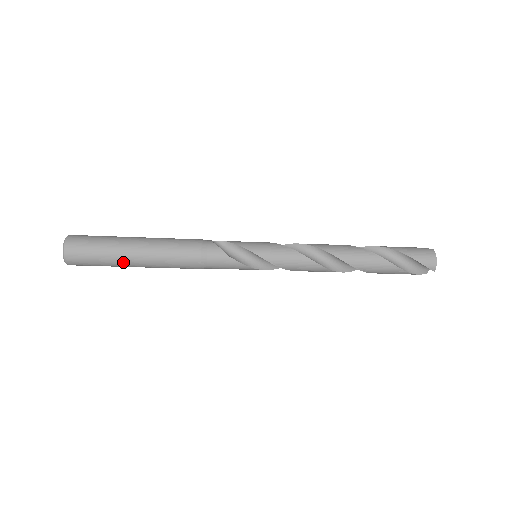
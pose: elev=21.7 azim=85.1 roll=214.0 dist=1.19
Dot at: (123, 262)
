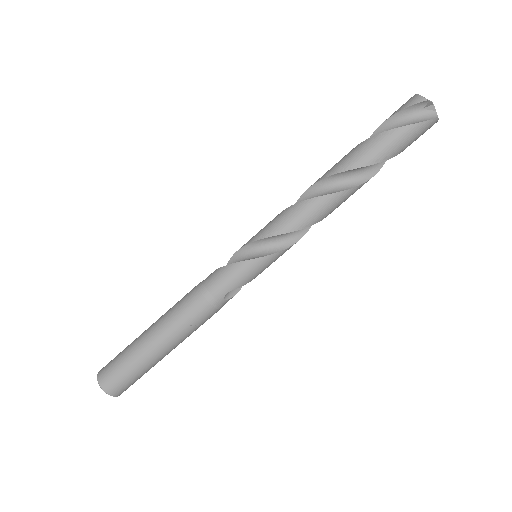
Dot at: (142, 348)
